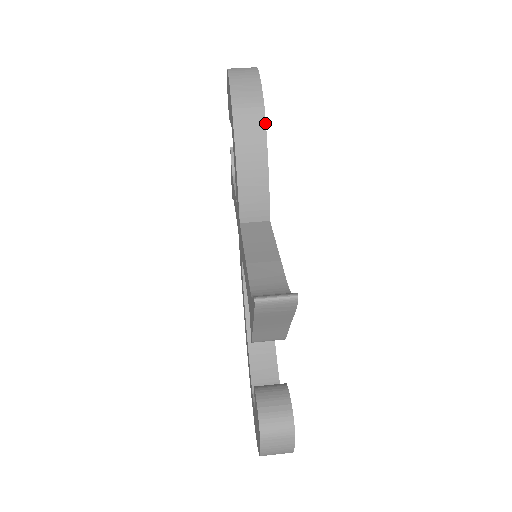
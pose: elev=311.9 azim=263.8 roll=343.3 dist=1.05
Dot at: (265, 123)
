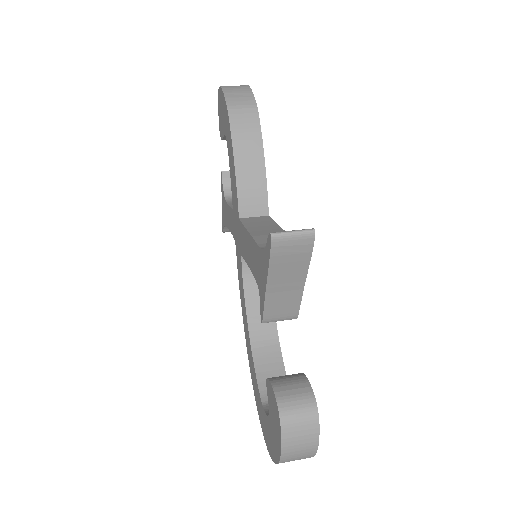
Dot at: (259, 121)
